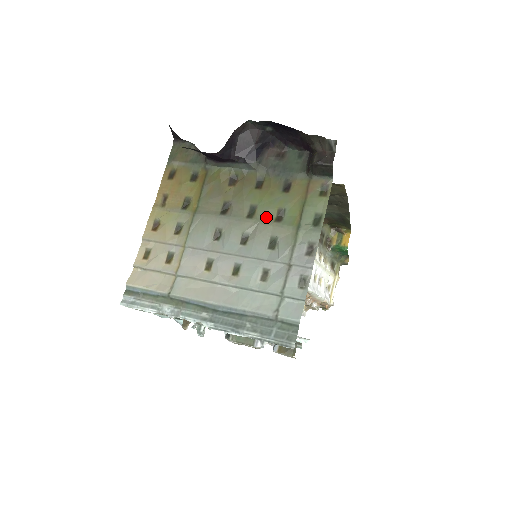
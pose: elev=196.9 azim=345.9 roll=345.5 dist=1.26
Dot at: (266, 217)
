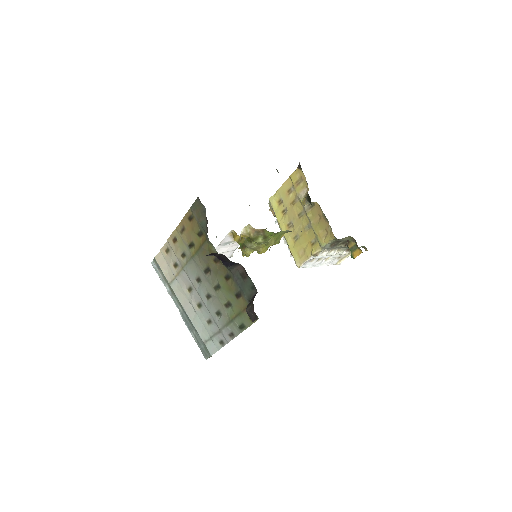
Dot at: (222, 298)
